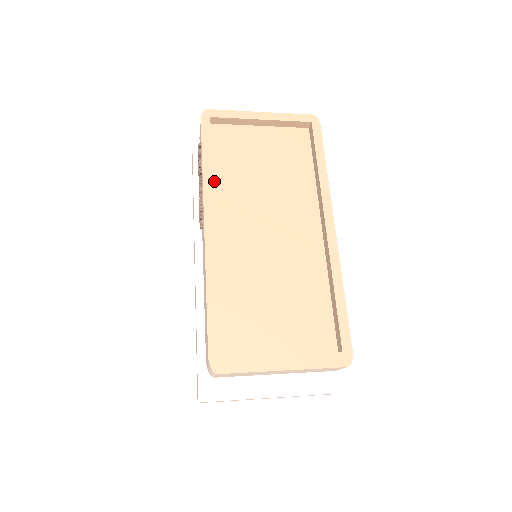
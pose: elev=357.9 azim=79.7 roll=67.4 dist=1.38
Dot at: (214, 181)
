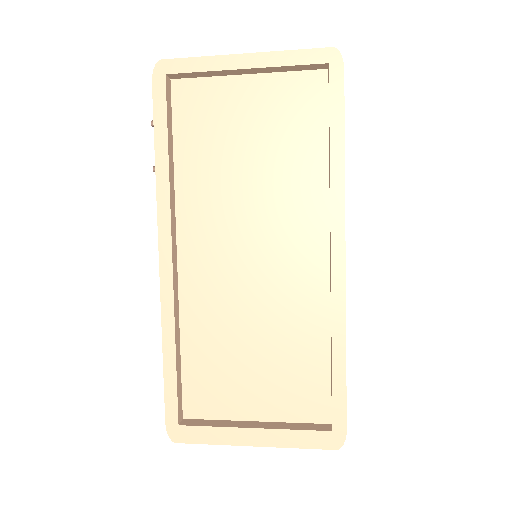
Dot at: (177, 179)
